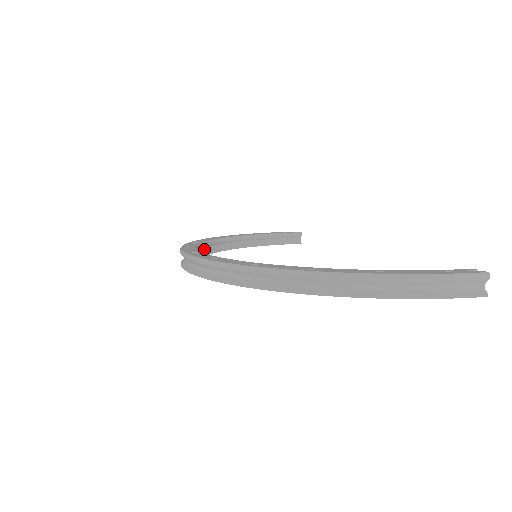
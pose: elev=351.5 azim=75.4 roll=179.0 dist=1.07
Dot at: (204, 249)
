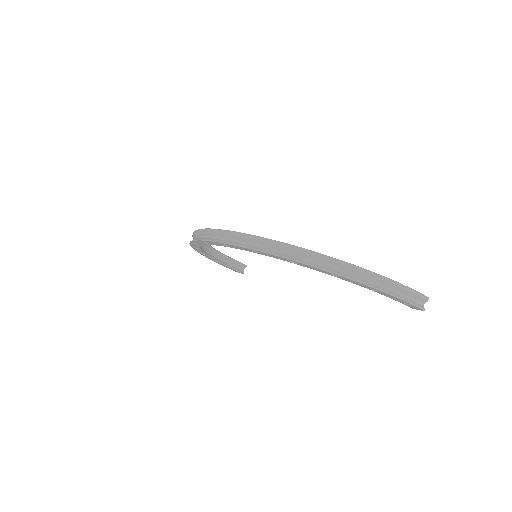
Dot at: occluded
